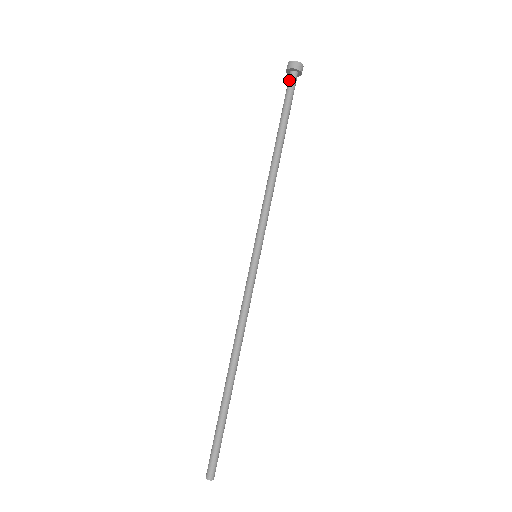
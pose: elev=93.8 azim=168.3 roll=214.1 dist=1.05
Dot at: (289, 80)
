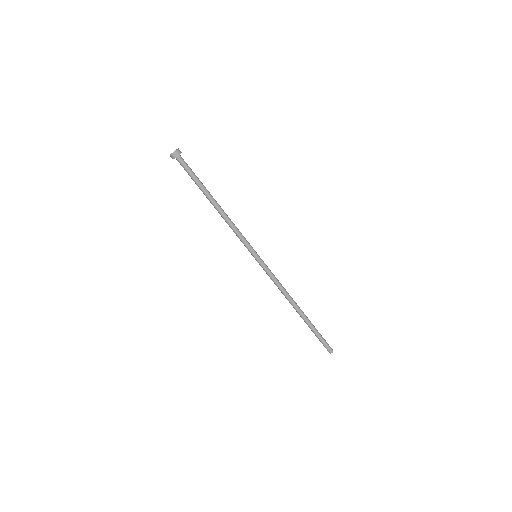
Dot at: (180, 164)
